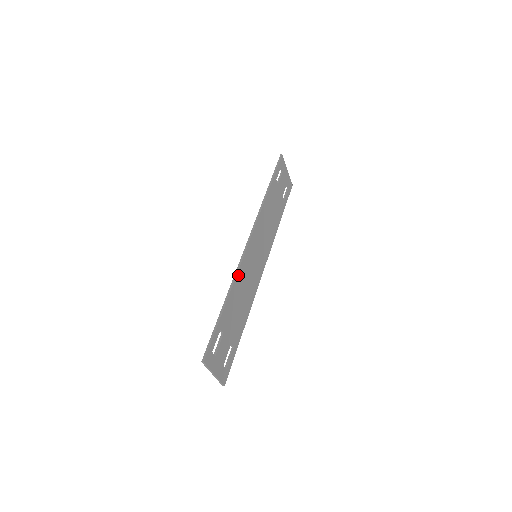
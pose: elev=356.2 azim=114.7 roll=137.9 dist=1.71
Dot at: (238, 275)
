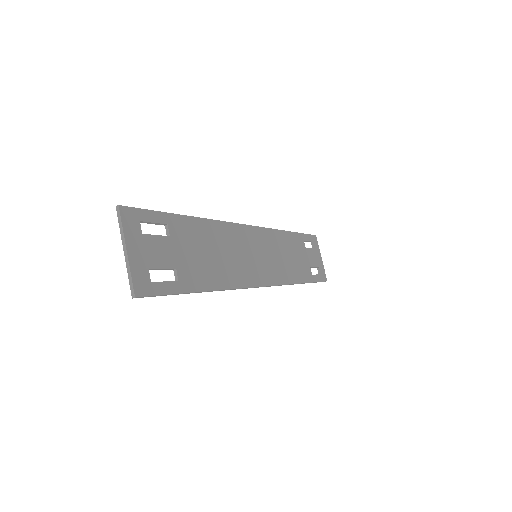
Dot at: (221, 225)
